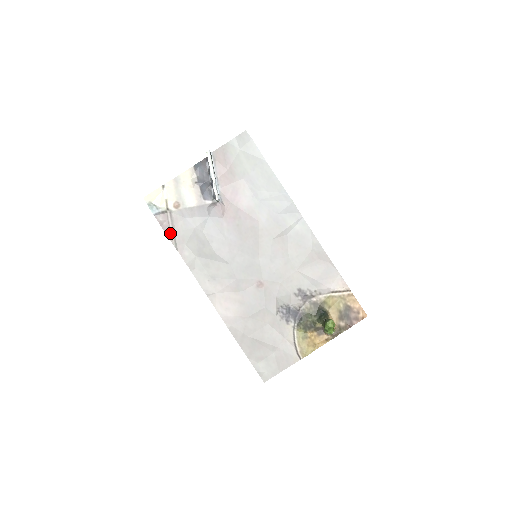
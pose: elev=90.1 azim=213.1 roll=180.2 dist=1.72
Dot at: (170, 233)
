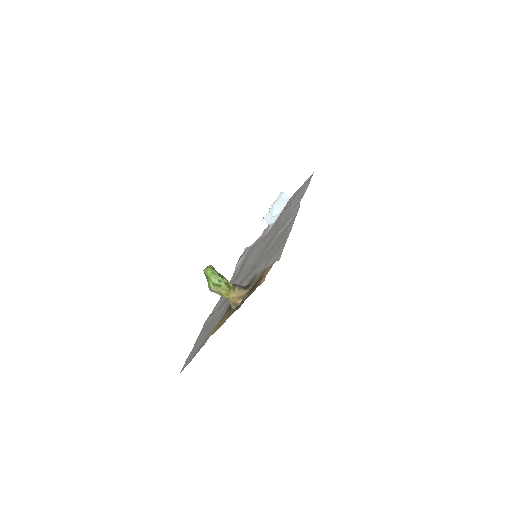
Dot at: (240, 259)
